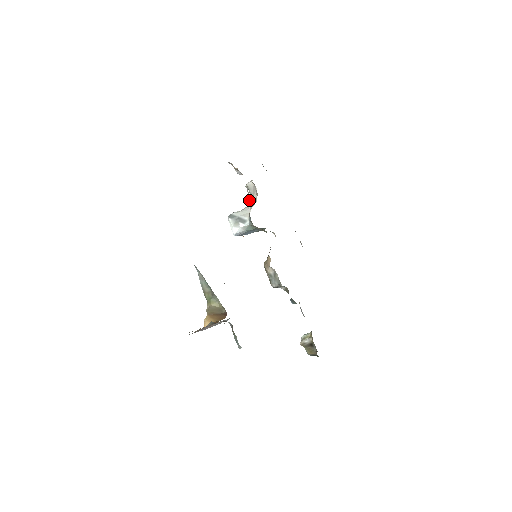
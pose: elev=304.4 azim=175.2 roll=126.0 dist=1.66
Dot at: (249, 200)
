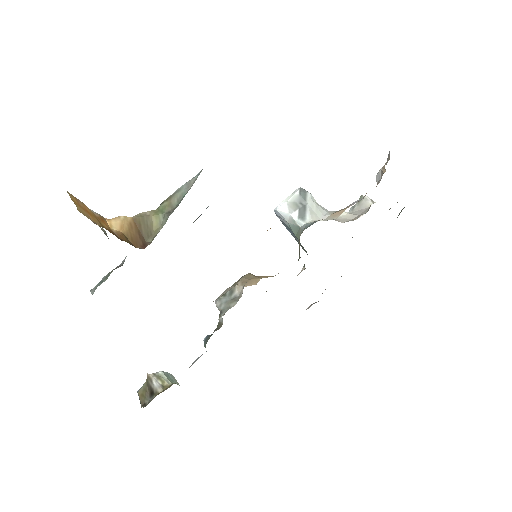
Dot at: (340, 211)
